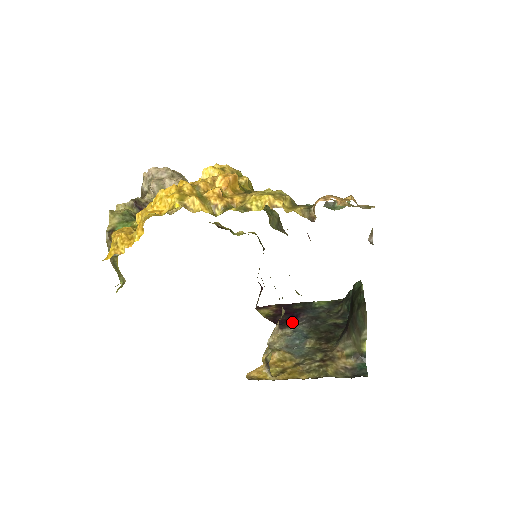
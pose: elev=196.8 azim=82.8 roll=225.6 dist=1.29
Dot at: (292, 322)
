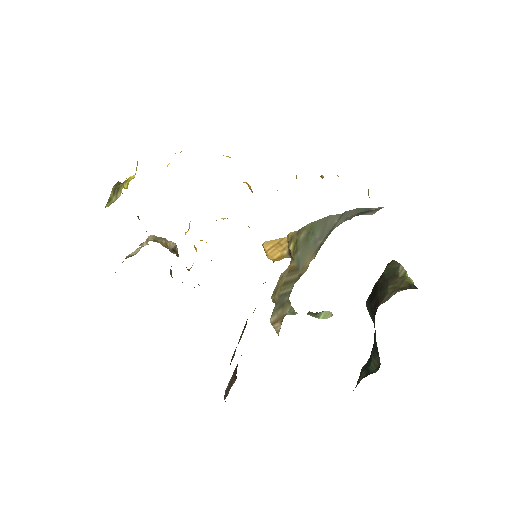
Dot at: occluded
